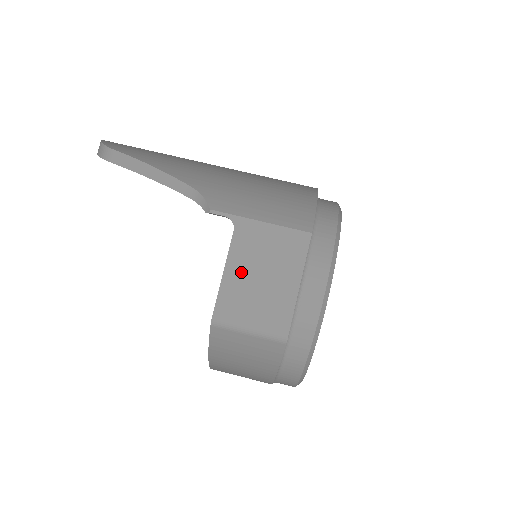
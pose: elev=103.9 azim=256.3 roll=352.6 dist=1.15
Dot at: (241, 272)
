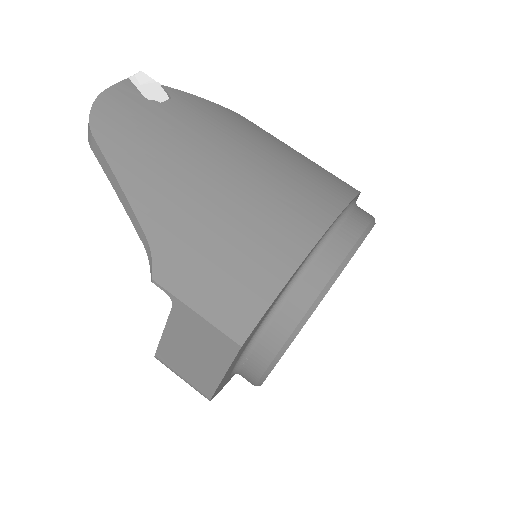
Dot at: (177, 340)
